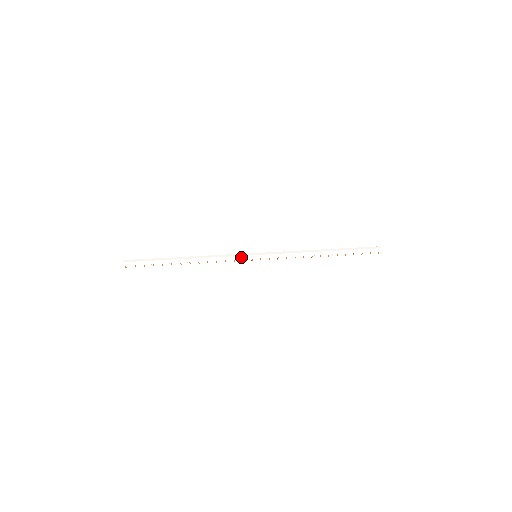
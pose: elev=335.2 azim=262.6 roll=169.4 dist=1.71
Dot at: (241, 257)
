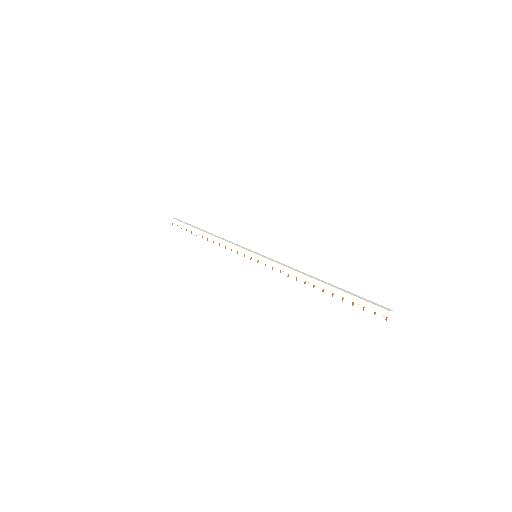
Dot at: (243, 250)
